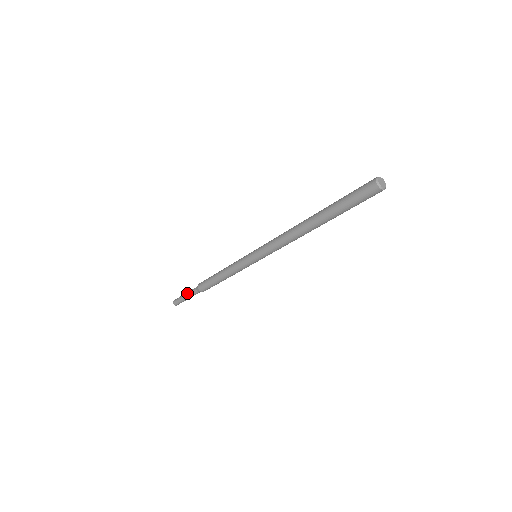
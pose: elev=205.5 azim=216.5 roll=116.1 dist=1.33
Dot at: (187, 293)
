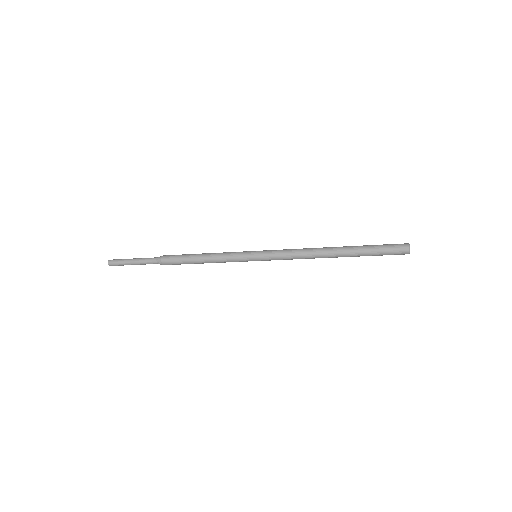
Dot at: (138, 261)
